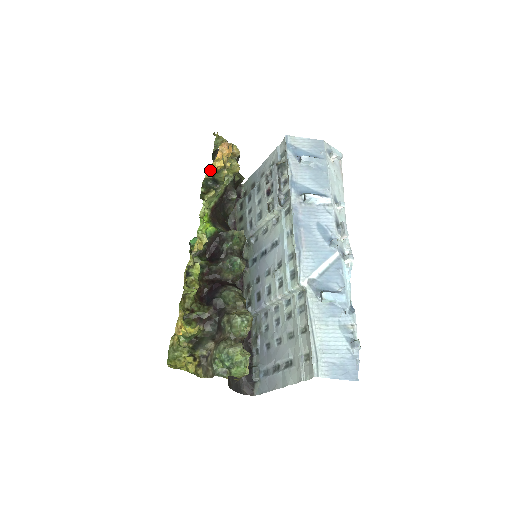
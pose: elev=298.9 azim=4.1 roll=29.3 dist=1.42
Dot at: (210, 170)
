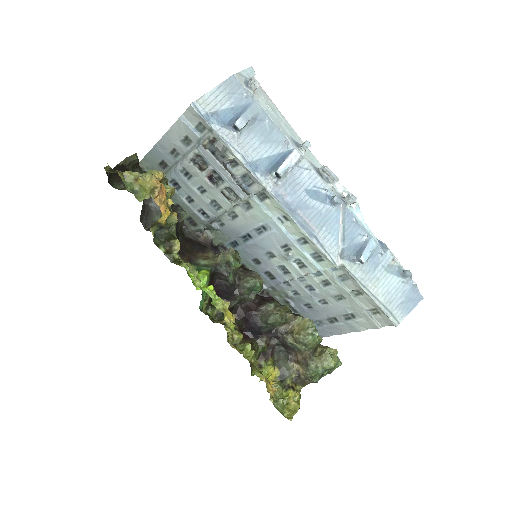
Dot at: (153, 224)
